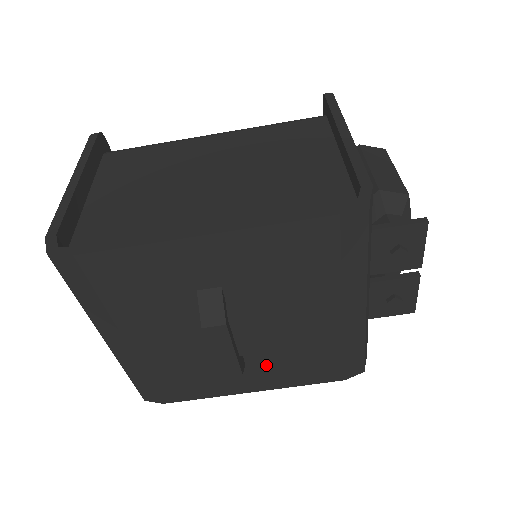
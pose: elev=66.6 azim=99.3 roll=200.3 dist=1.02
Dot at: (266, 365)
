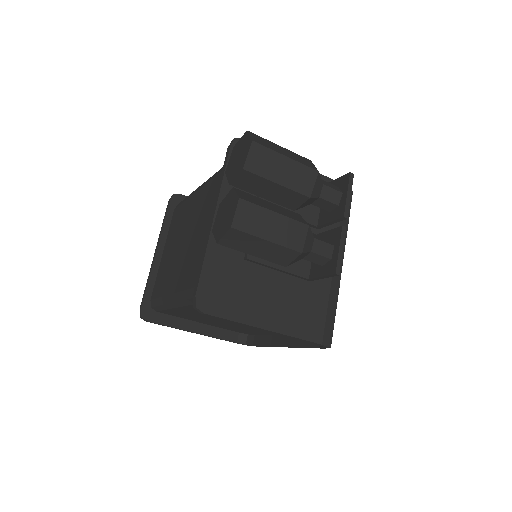
Dot at: occluded
